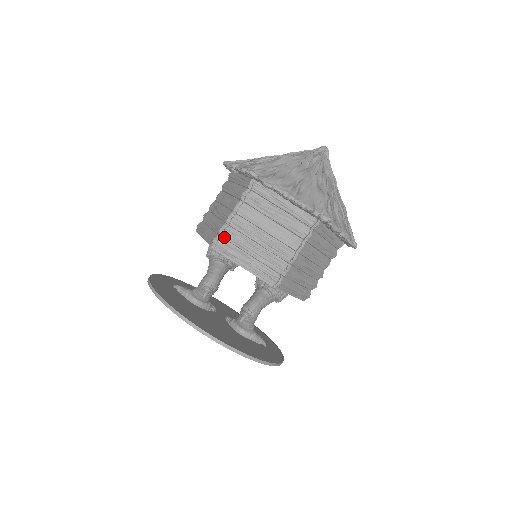
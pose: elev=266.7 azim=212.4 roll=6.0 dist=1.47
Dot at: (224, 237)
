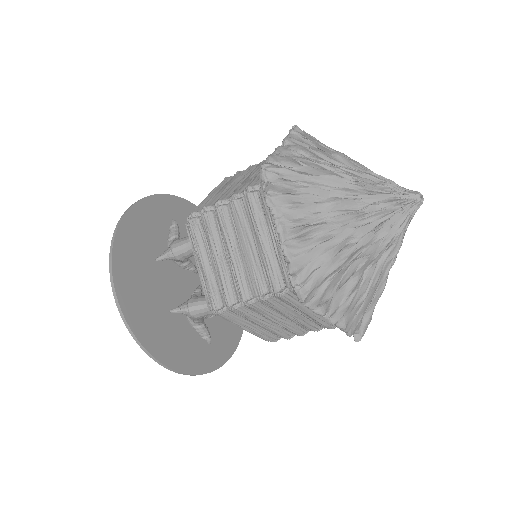
Dot at: (200, 219)
